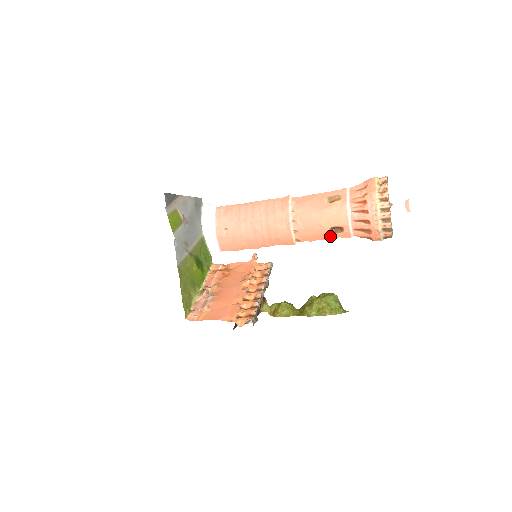
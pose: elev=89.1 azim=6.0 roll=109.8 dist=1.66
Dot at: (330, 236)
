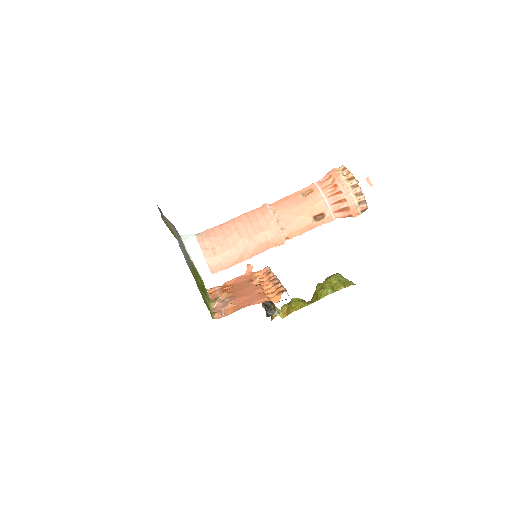
Dot at: (315, 225)
